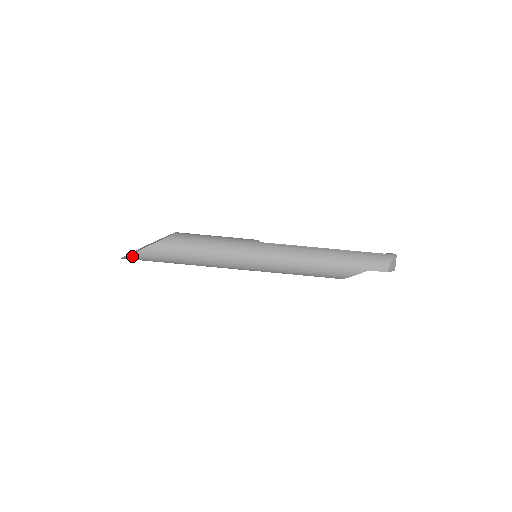
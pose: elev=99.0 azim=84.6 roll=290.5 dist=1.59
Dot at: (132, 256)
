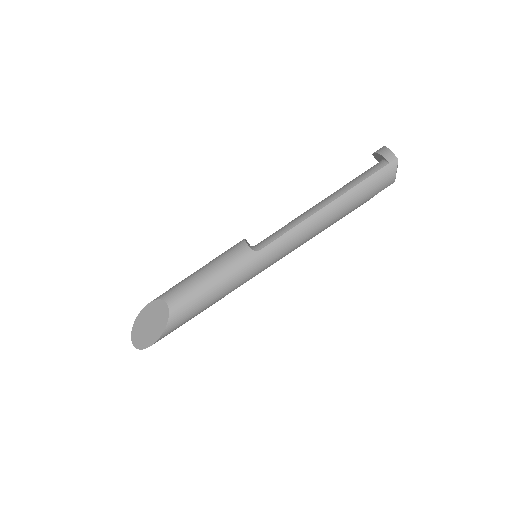
Dot at: (148, 346)
